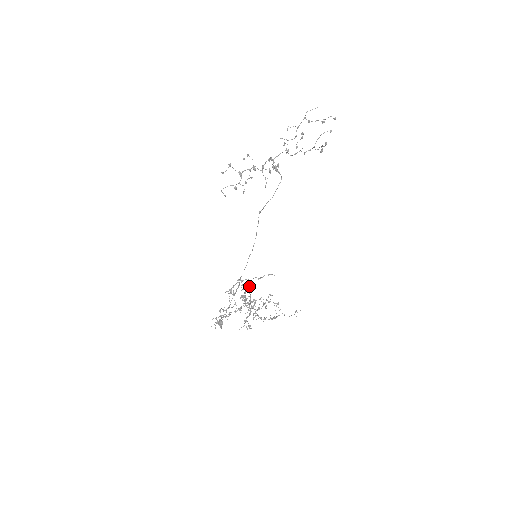
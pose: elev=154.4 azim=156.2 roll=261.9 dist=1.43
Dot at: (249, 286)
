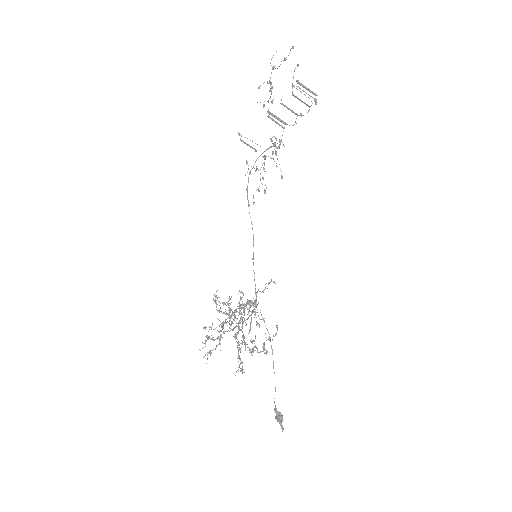
Dot at: (255, 307)
